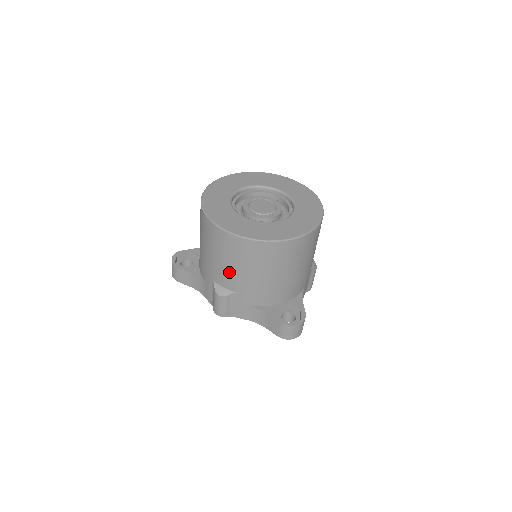
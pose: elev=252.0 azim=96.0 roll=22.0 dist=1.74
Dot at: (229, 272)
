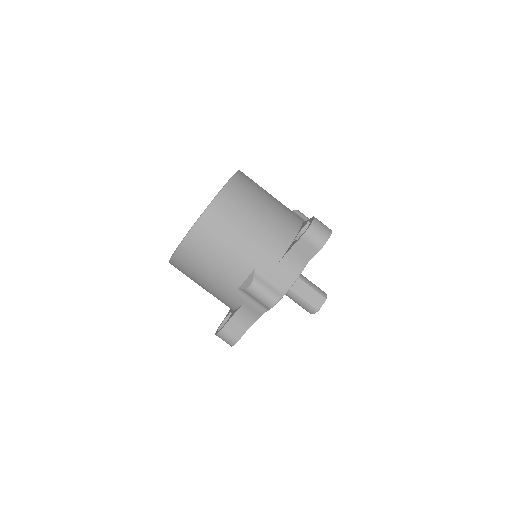
Dot at: (229, 261)
